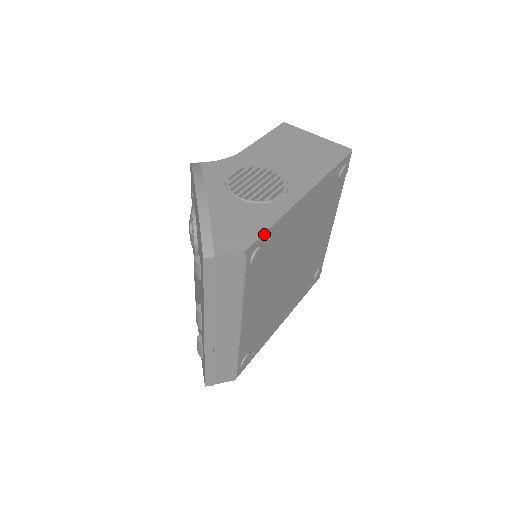
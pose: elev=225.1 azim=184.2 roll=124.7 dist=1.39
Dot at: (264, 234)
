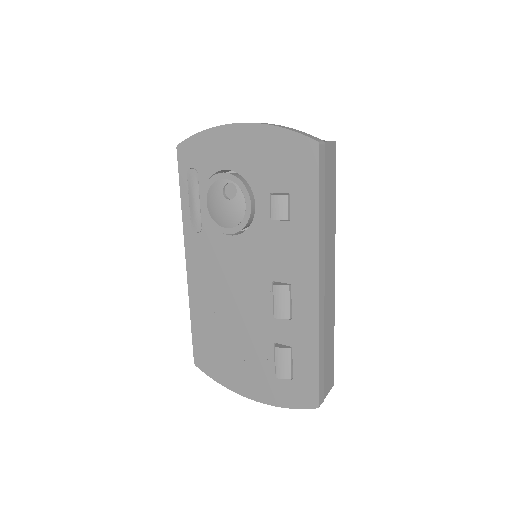
Dot at: occluded
